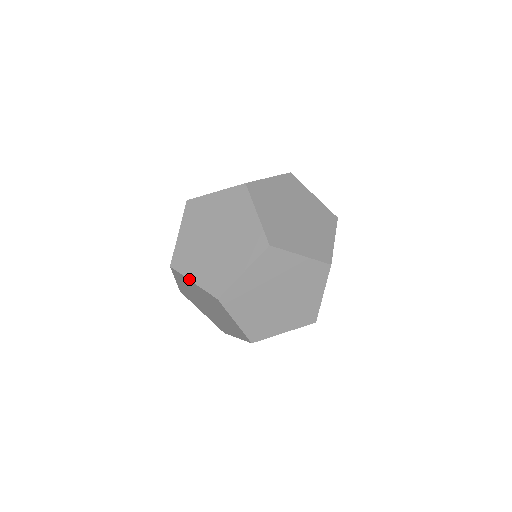
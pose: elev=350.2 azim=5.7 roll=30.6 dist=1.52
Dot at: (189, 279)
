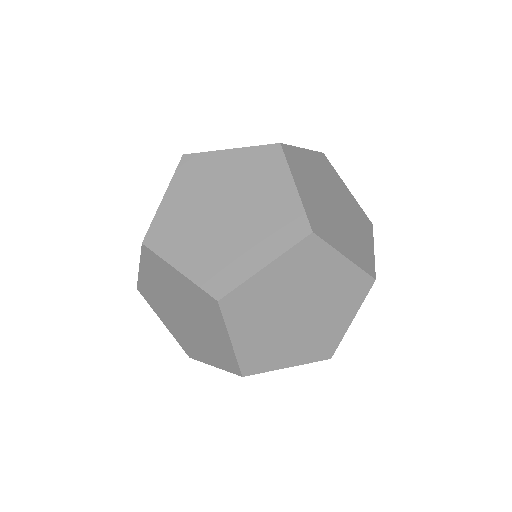
Dot at: (172, 265)
